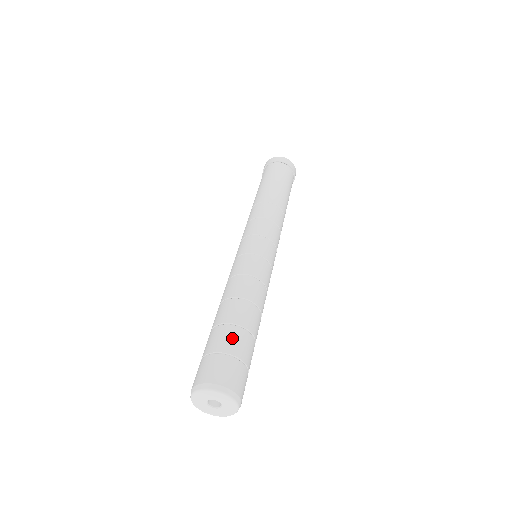
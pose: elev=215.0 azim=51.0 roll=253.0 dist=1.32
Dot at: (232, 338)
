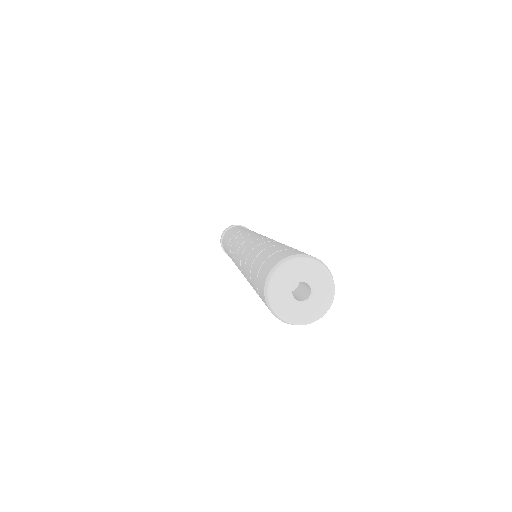
Dot at: (265, 253)
